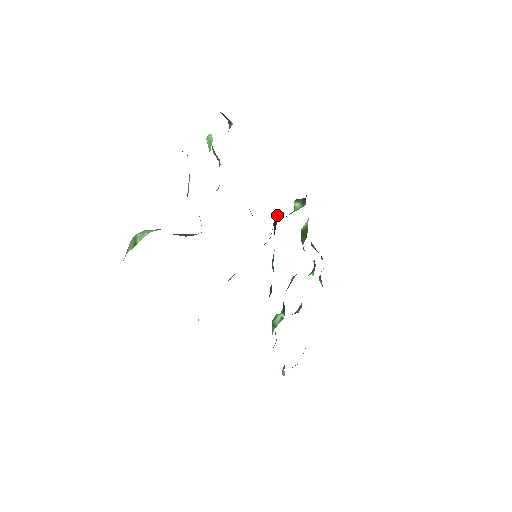
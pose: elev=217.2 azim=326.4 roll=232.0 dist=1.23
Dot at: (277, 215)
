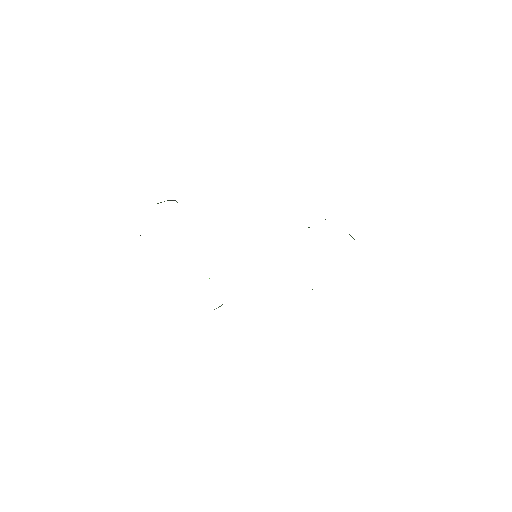
Dot at: occluded
